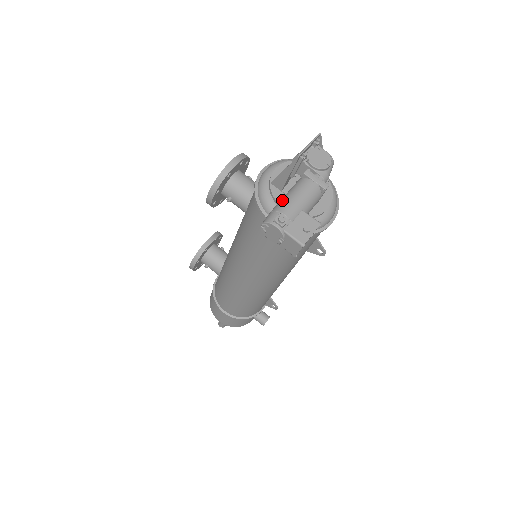
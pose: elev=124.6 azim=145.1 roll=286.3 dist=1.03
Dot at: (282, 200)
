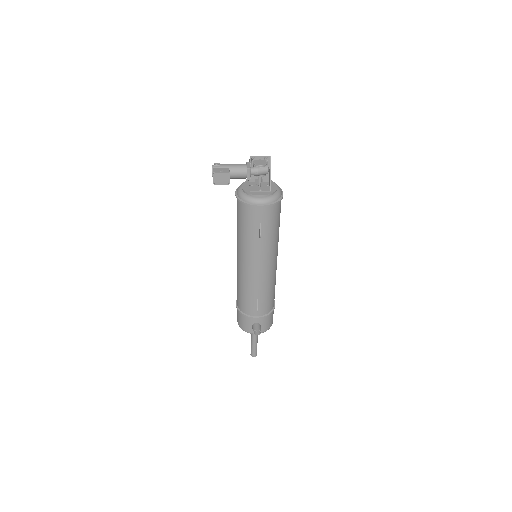
Dot at: occluded
